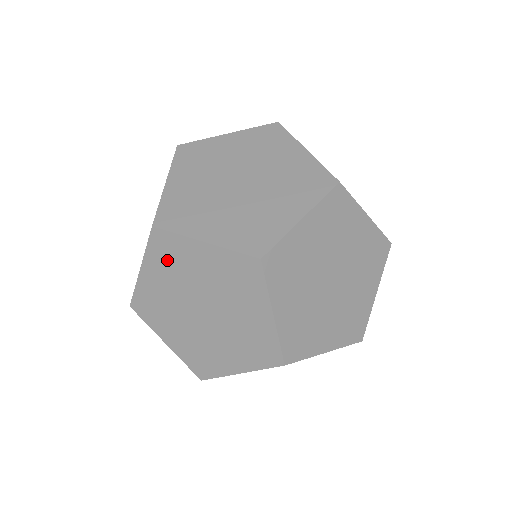
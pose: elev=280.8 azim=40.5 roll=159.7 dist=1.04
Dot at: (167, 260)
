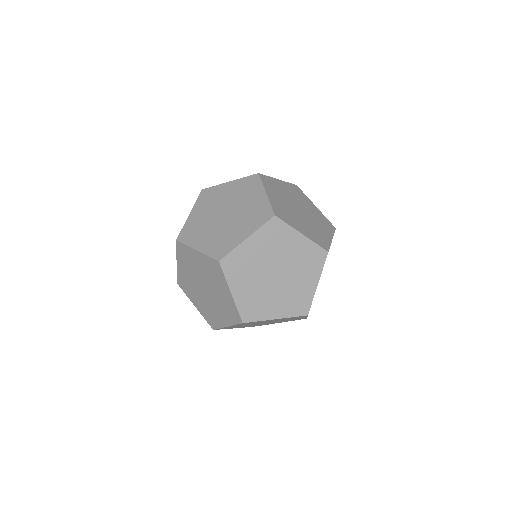
Dot at: (211, 269)
